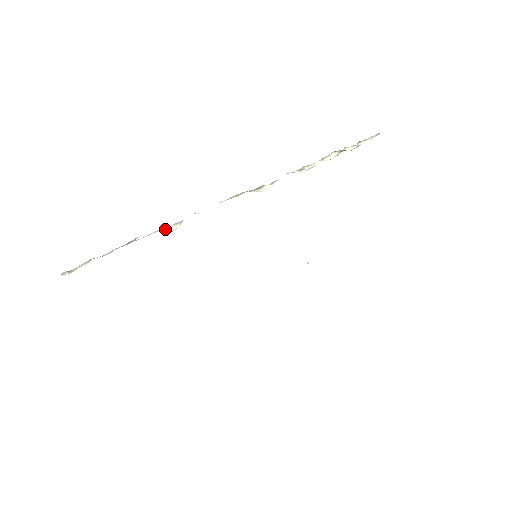
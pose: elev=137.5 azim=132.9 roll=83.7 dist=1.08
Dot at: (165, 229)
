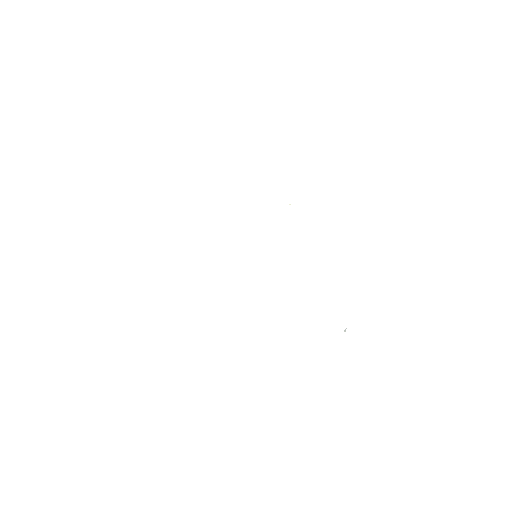
Dot at: occluded
